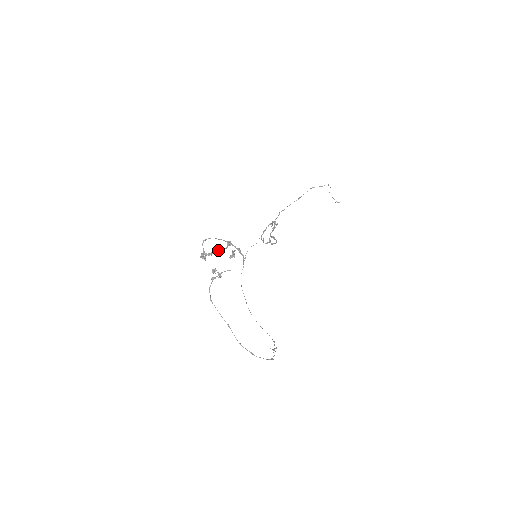
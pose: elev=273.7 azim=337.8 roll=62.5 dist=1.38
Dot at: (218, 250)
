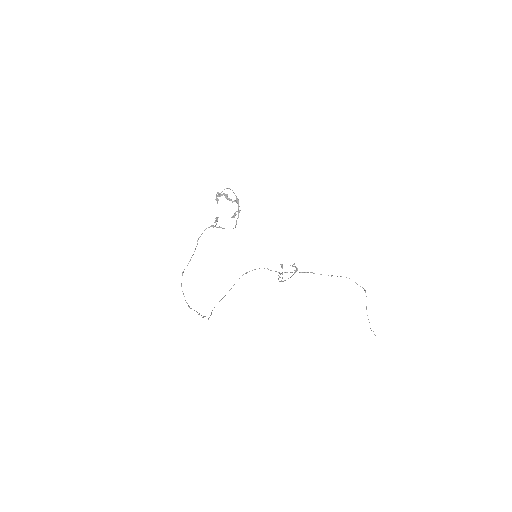
Dot at: (227, 198)
